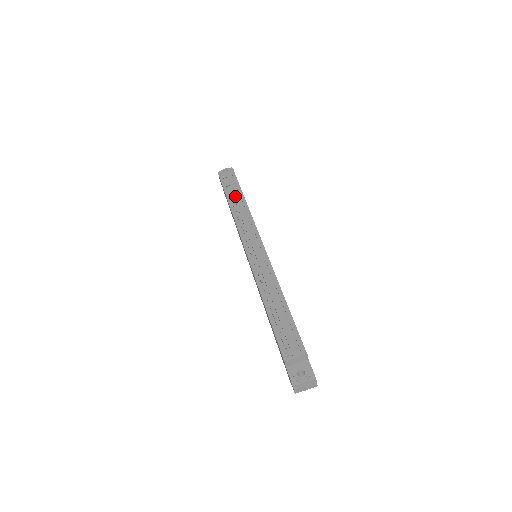
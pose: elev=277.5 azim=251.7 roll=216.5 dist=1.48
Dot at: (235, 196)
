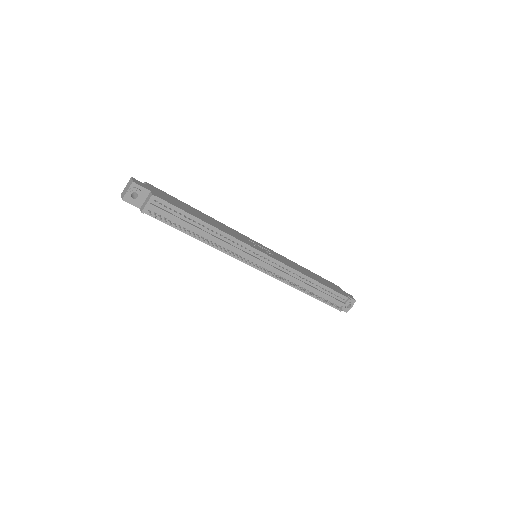
Dot at: (194, 229)
